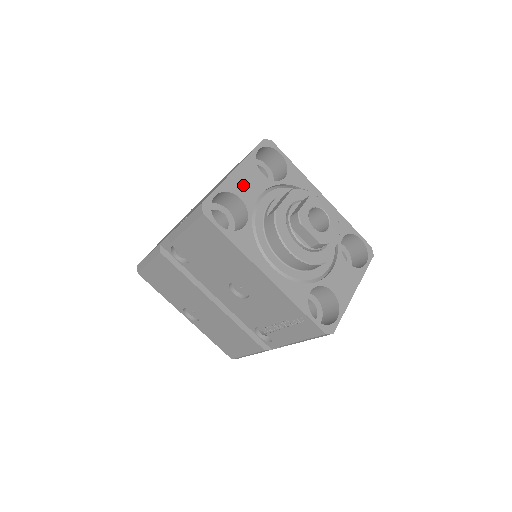
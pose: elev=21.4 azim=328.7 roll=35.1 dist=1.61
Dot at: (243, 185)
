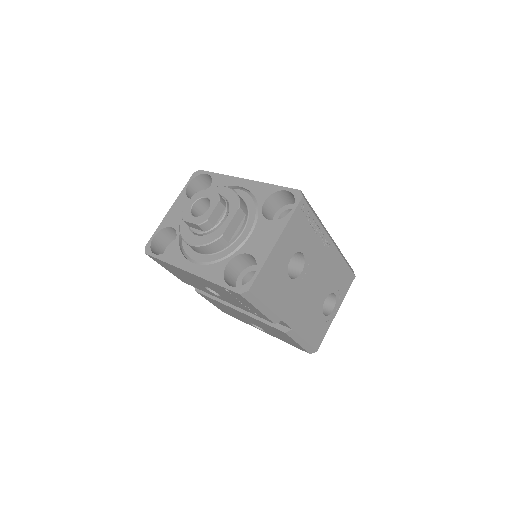
Dot at: (174, 217)
